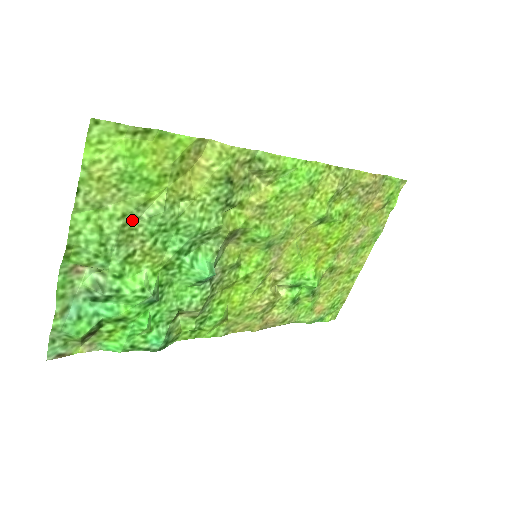
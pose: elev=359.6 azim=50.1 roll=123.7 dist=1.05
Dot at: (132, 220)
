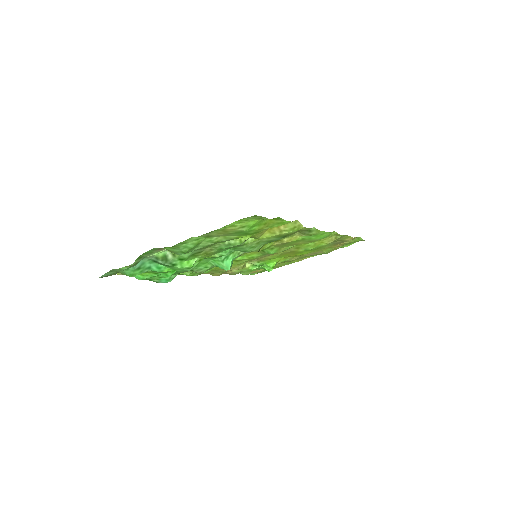
Dot at: (218, 242)
